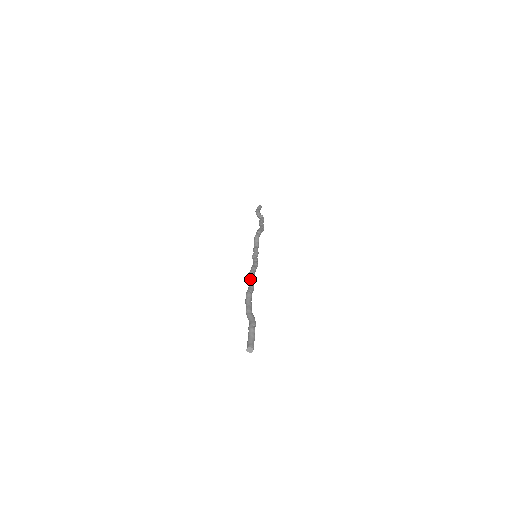
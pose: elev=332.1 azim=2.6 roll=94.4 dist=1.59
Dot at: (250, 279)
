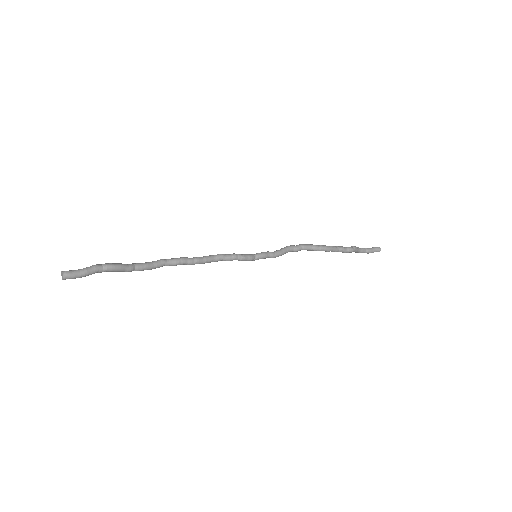
Dot at: (194, 259)
